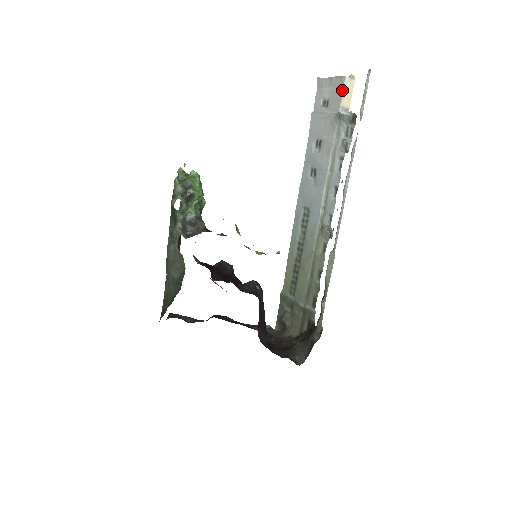
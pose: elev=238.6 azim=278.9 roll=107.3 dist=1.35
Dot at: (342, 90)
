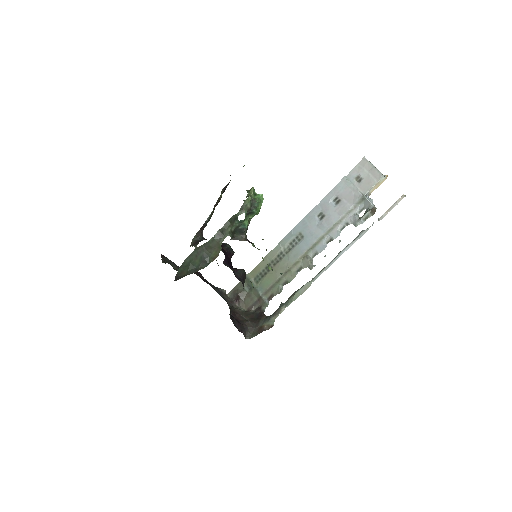
Dot at: (376, 182)
